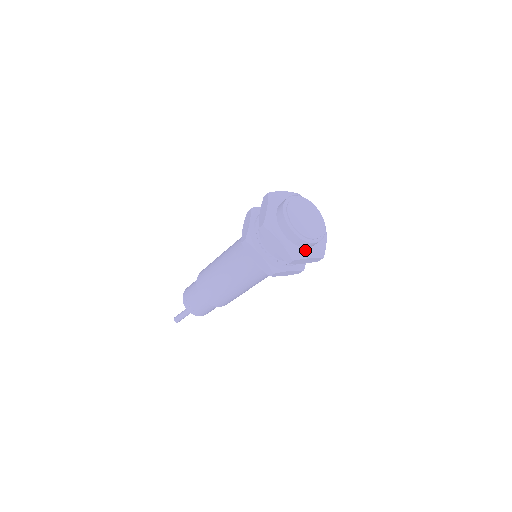
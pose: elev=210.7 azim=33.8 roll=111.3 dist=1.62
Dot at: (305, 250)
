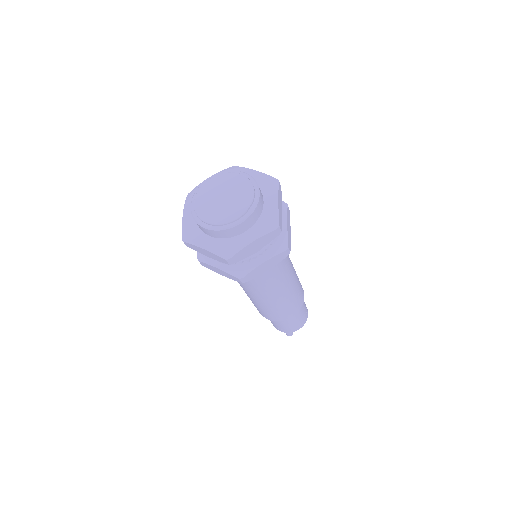
Dot at: (205, 237)
